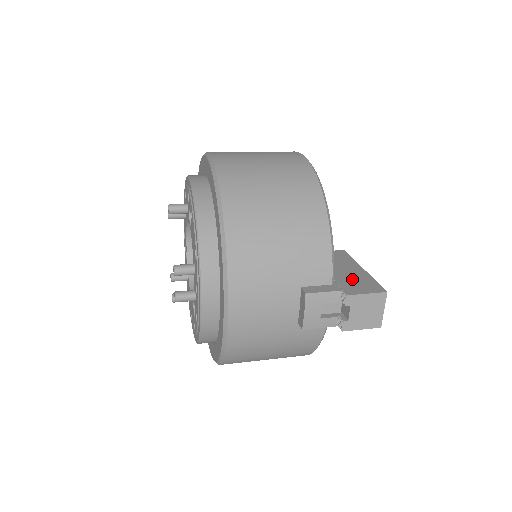
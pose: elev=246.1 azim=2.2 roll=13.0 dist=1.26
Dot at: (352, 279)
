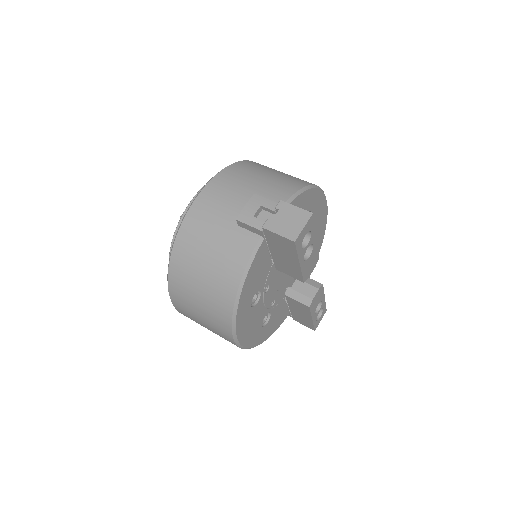
Dot at: occluded
